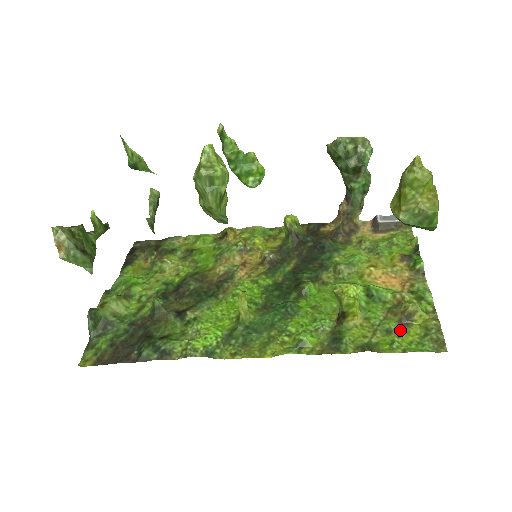
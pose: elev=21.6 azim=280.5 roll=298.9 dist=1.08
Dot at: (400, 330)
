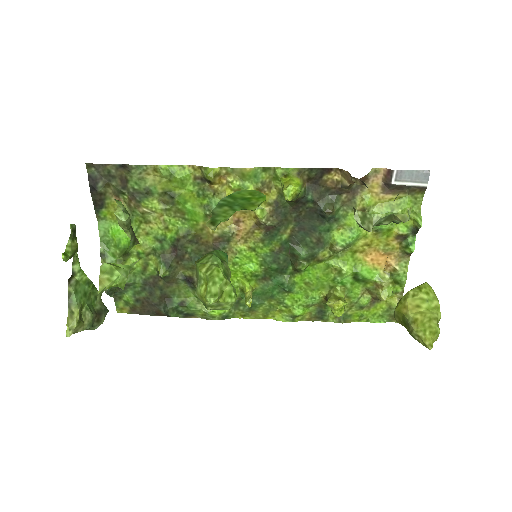
Dot at: (370, 306)
